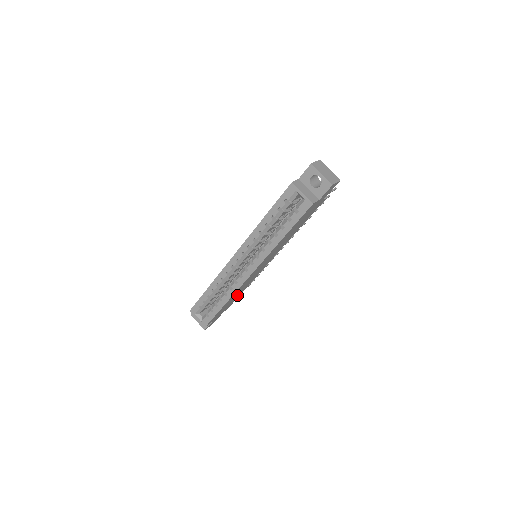
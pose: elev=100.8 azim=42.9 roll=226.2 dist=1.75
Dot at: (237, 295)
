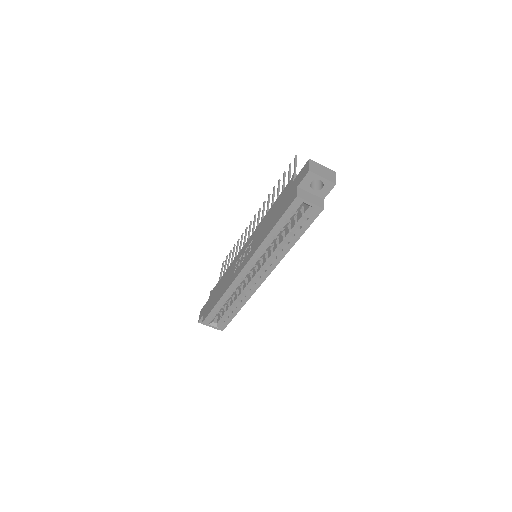
Dot at: occluded
